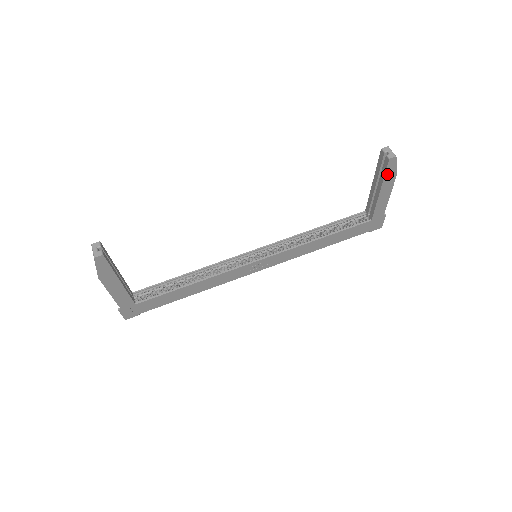
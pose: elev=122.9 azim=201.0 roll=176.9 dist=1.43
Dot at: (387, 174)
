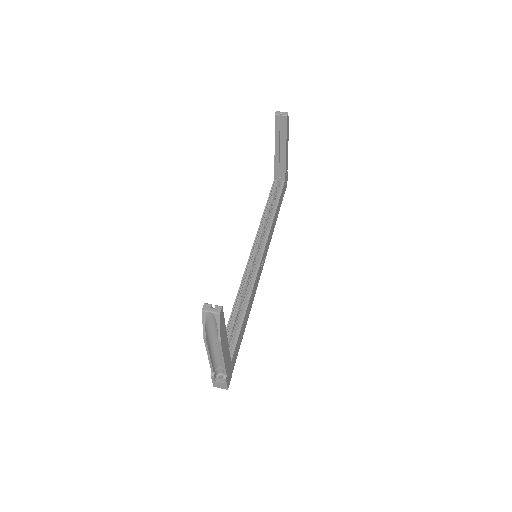
Dot at: (287, 131)
